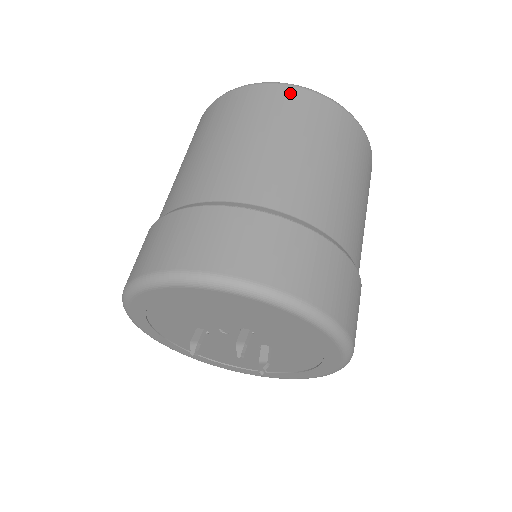
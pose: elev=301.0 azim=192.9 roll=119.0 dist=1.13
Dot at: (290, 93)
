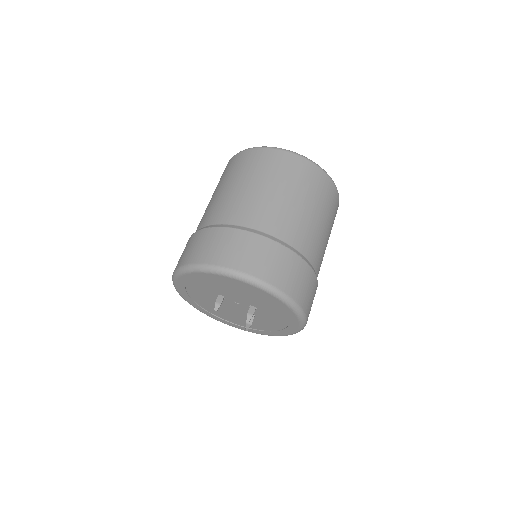
Dot at: (318, 174)
